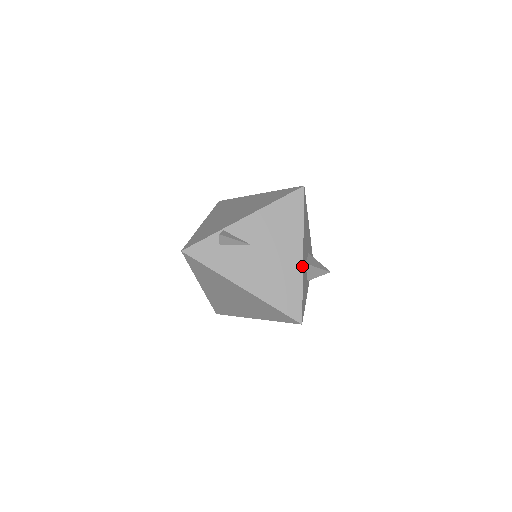
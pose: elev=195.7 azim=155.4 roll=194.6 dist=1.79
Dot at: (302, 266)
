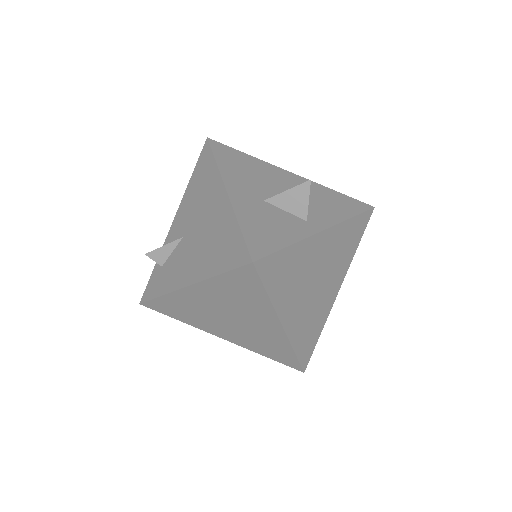
Dot at: (229, 201)
